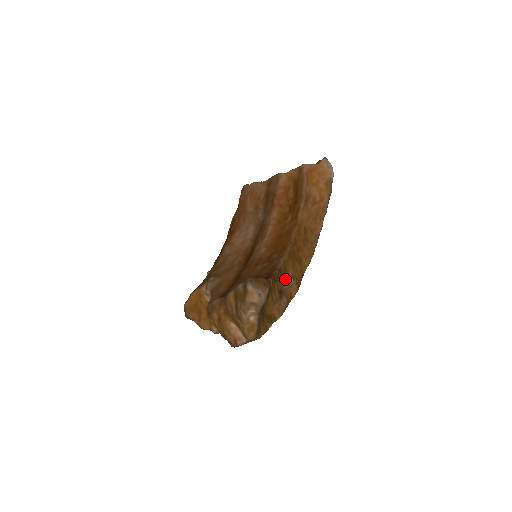
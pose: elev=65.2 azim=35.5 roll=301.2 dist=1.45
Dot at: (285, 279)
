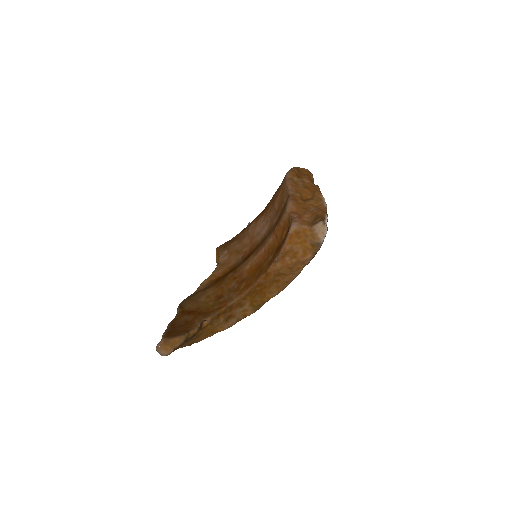
Dot at: (239, 308)
